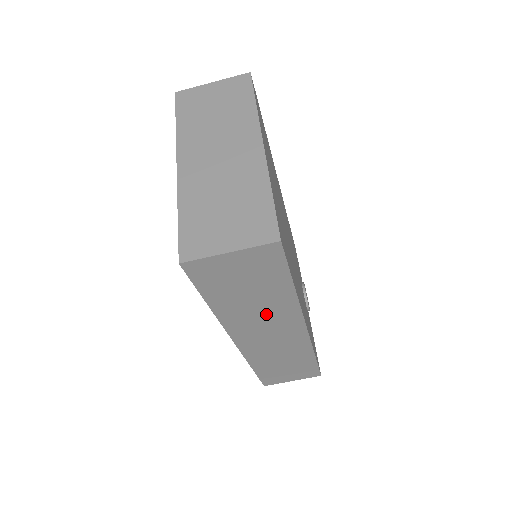
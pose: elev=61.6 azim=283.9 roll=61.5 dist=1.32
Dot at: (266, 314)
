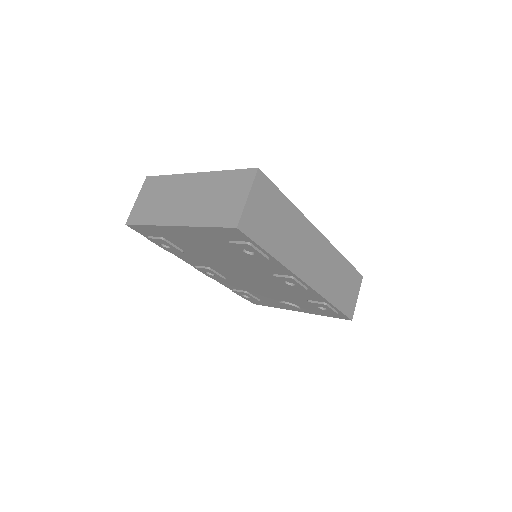
Dot at: (297, 238)
